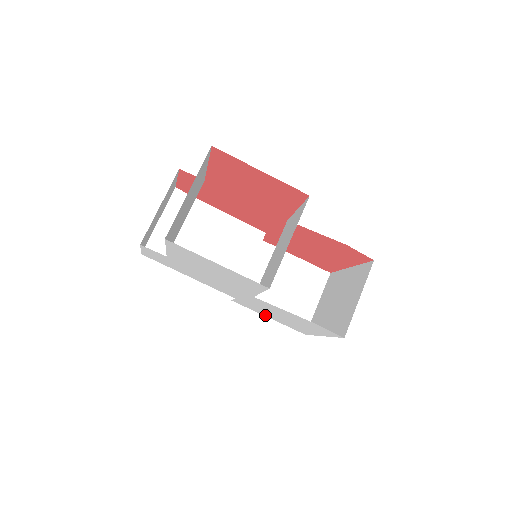
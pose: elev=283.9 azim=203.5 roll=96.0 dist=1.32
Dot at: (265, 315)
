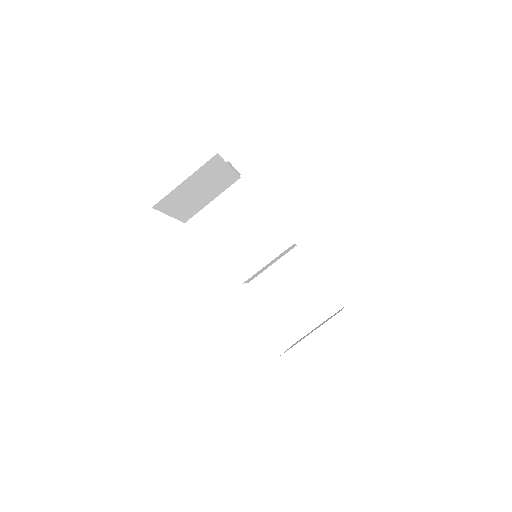
Dot at: occluded
